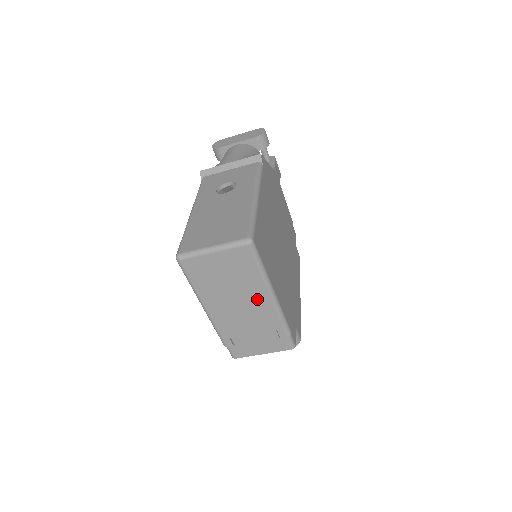
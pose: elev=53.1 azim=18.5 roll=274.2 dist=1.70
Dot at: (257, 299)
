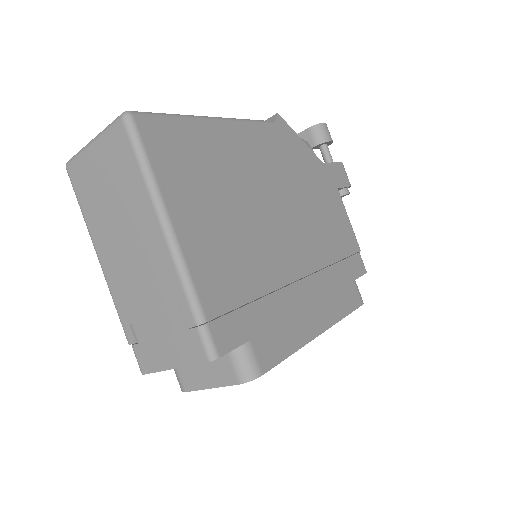
Dot at: (147, 234)
